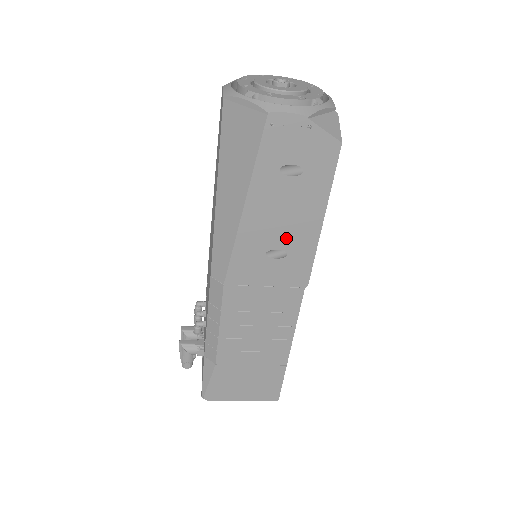
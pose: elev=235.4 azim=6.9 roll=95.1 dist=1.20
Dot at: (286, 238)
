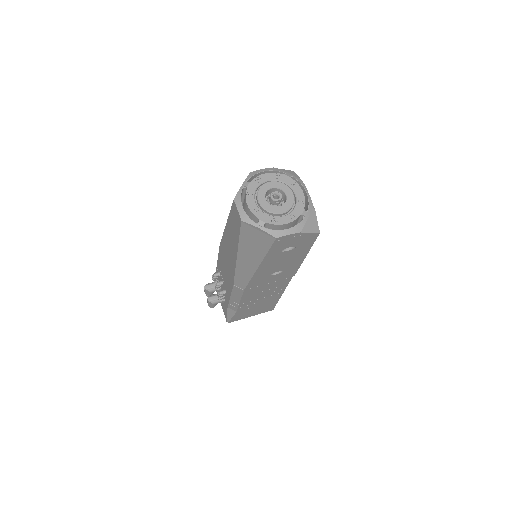
Dot at: (283, 267)
